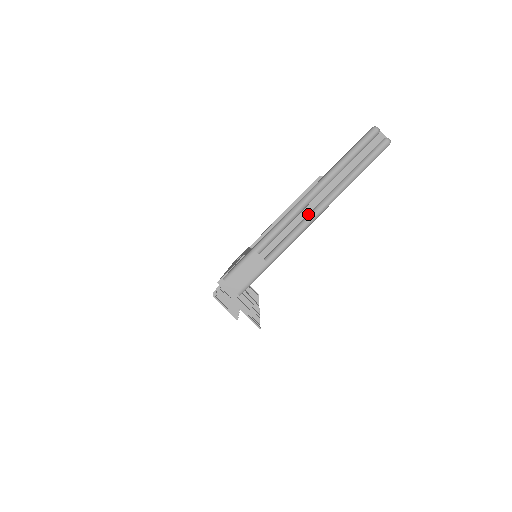
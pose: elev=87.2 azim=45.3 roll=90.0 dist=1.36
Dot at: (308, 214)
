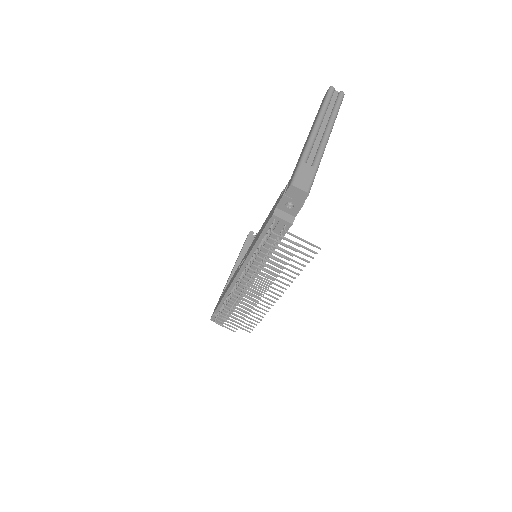
Dot at: (322, 136)
